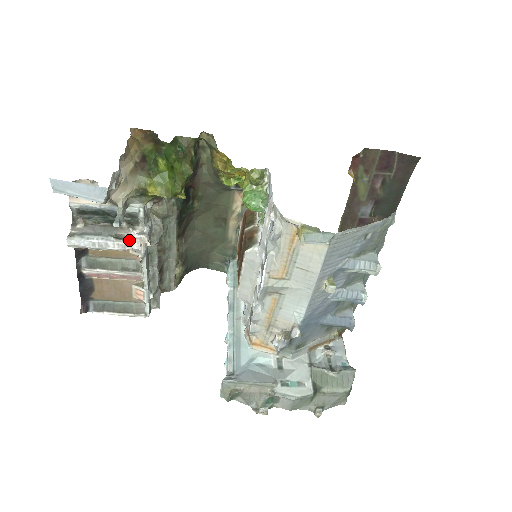
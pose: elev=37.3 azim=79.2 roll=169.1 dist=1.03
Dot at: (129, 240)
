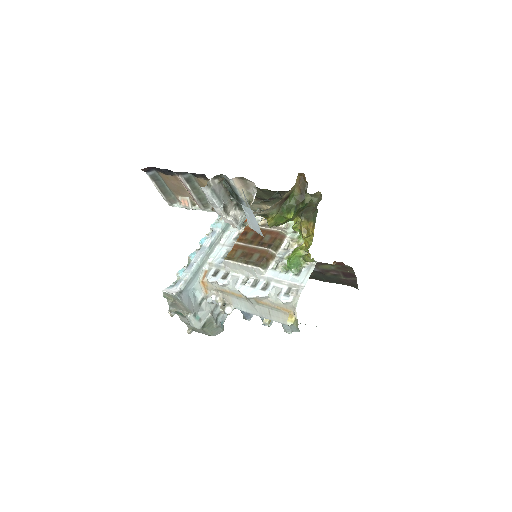
Dot at: (228, 217)
